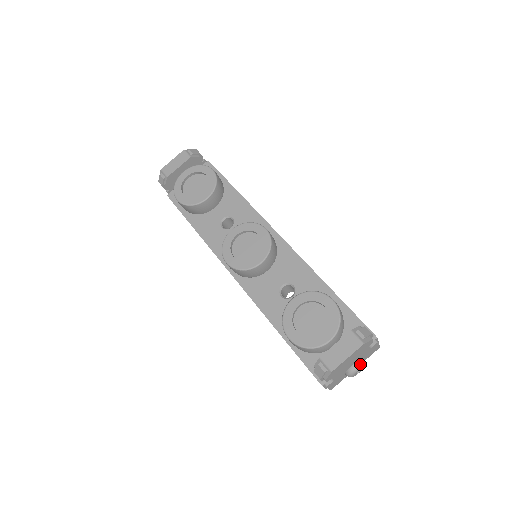
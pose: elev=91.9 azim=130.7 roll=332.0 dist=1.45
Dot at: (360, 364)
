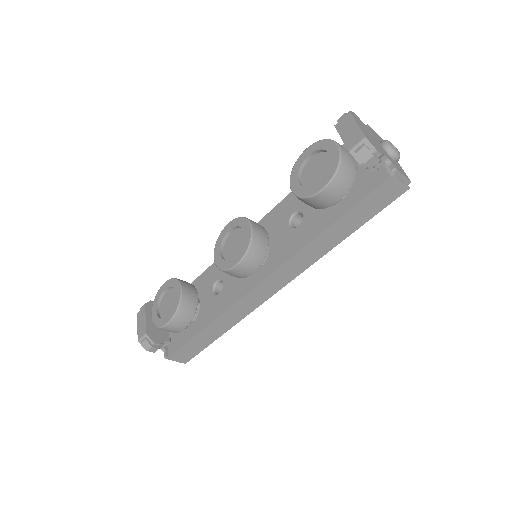
Dot at: (384, 141)
